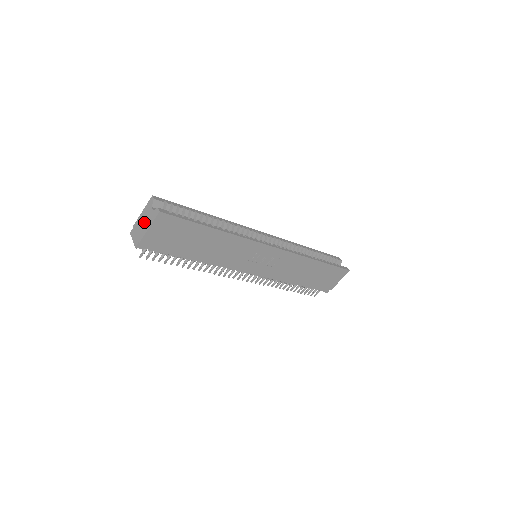
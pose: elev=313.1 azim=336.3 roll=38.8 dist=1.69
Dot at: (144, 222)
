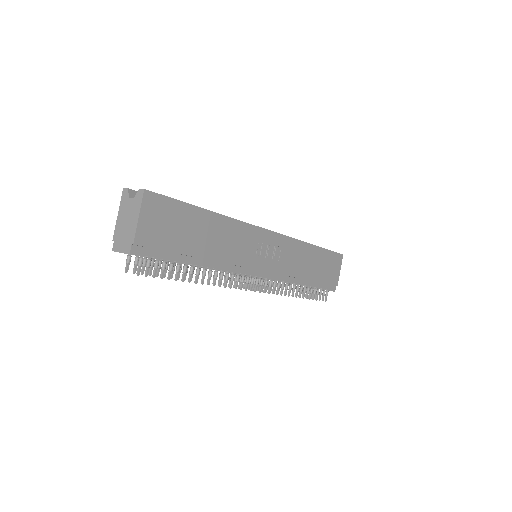
Dot at: (127, 220)
